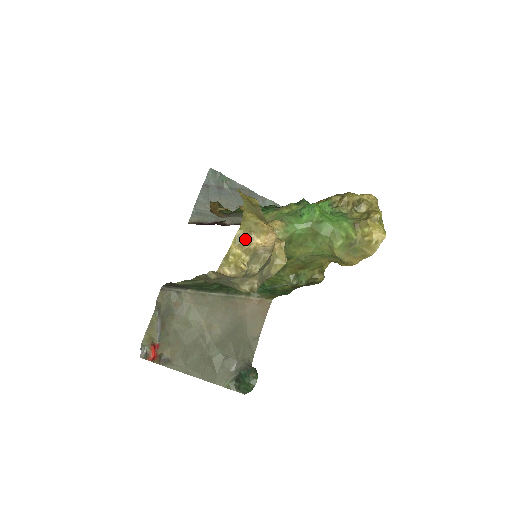
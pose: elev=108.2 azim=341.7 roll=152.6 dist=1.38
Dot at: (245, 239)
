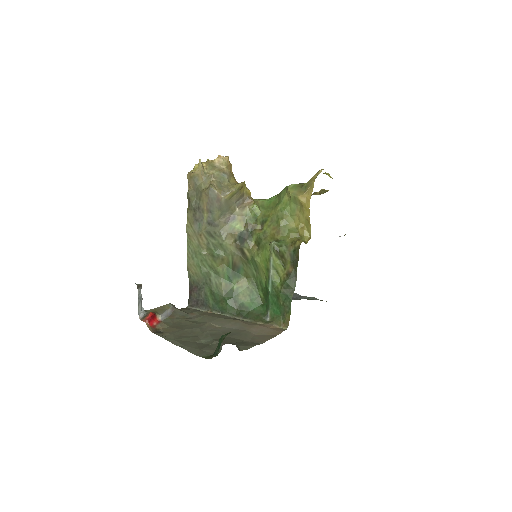
Dot at: occluded
